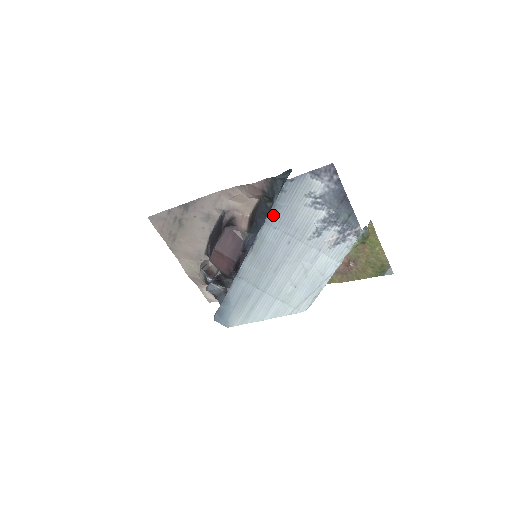
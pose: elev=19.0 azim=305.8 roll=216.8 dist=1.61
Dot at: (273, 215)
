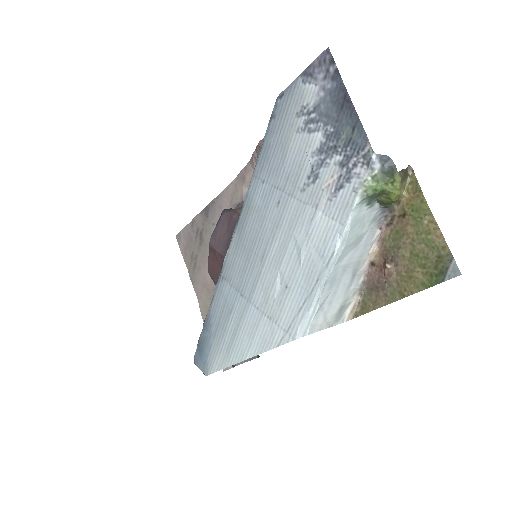
Dot at: (261, 160)
